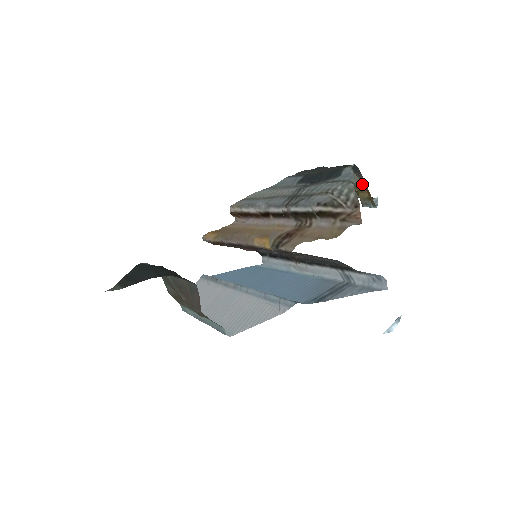
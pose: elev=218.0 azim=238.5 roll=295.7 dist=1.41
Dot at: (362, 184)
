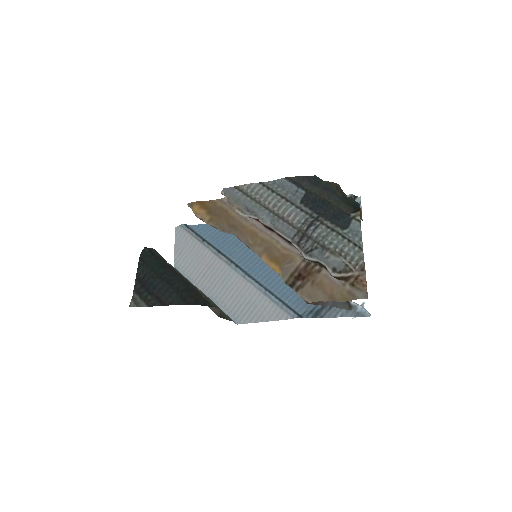
Dot at: occluded
